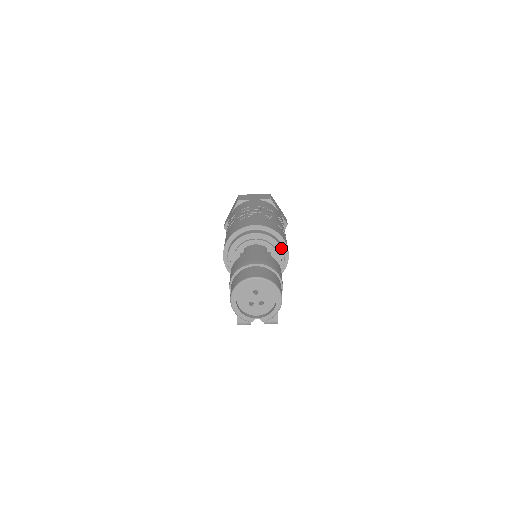
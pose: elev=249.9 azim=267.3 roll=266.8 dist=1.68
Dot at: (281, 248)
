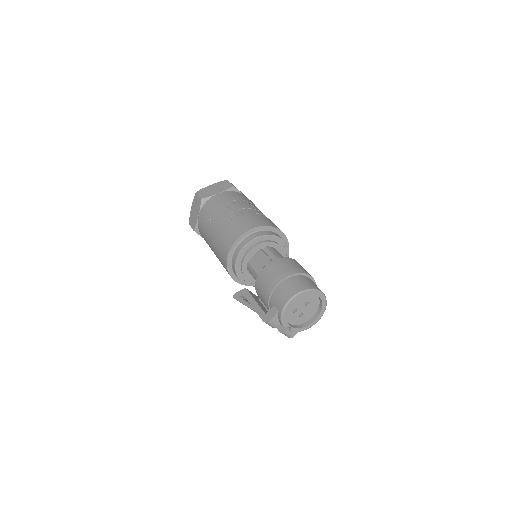
Dot at: occluded
